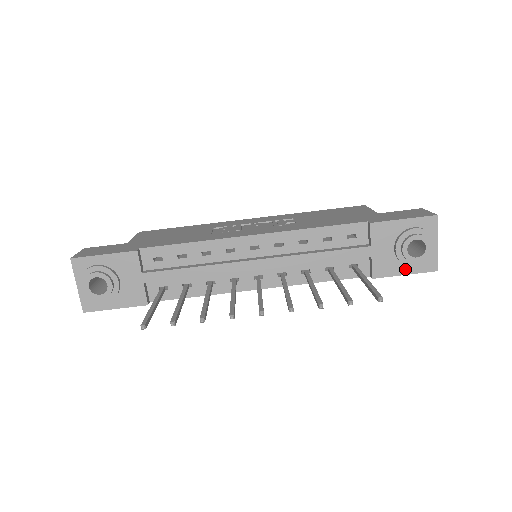
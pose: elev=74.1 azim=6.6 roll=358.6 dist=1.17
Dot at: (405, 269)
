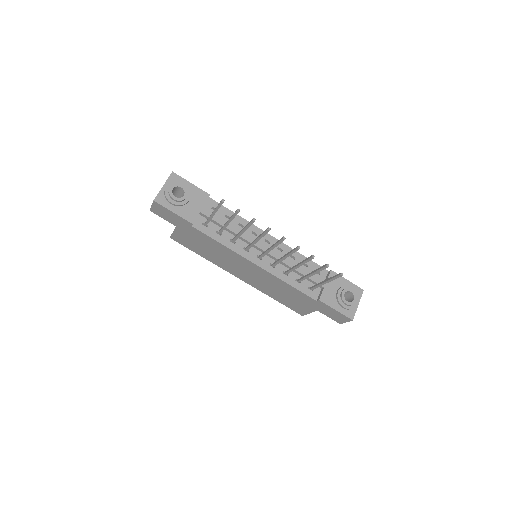
Dot at: (337, 307)
